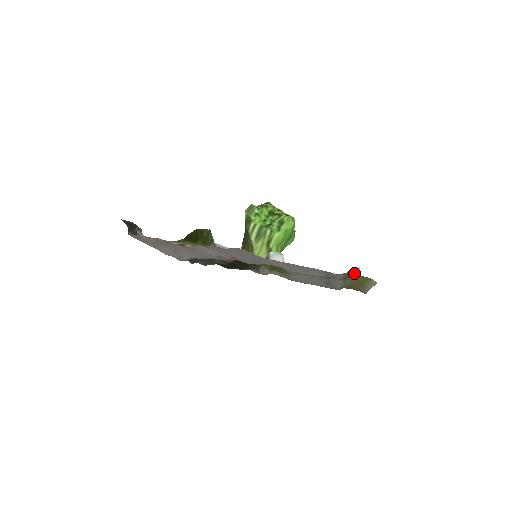
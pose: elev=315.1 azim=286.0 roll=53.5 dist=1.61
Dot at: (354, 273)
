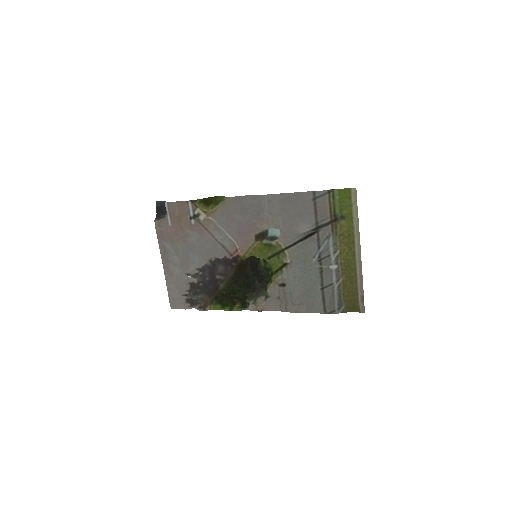
Dot at: (337, 195)
